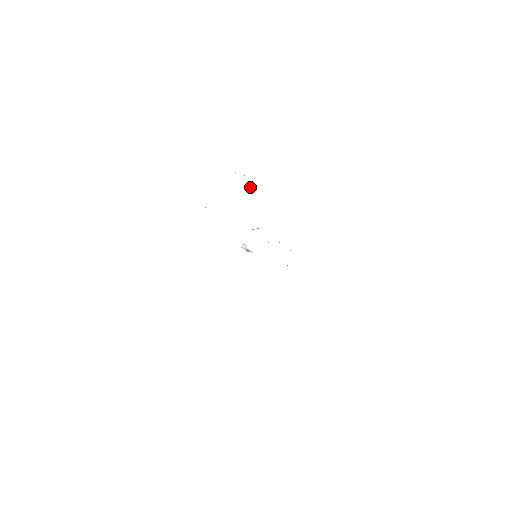
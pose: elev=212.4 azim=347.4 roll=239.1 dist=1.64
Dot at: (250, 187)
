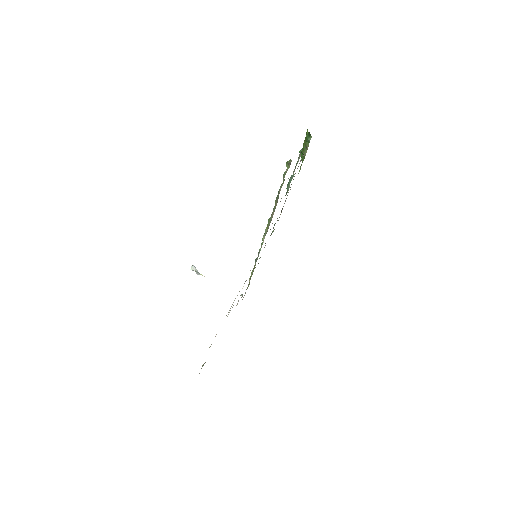
Dot at: (292, 176)
